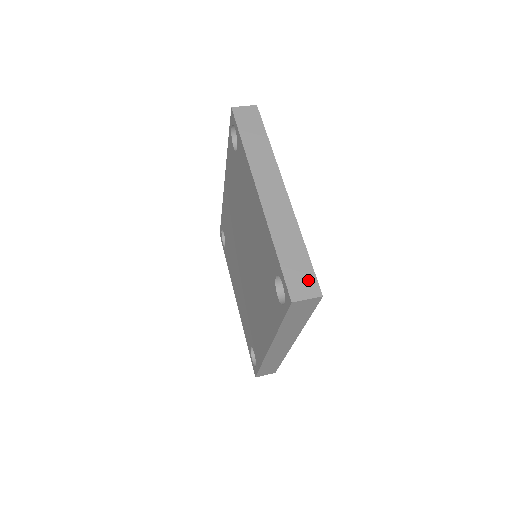
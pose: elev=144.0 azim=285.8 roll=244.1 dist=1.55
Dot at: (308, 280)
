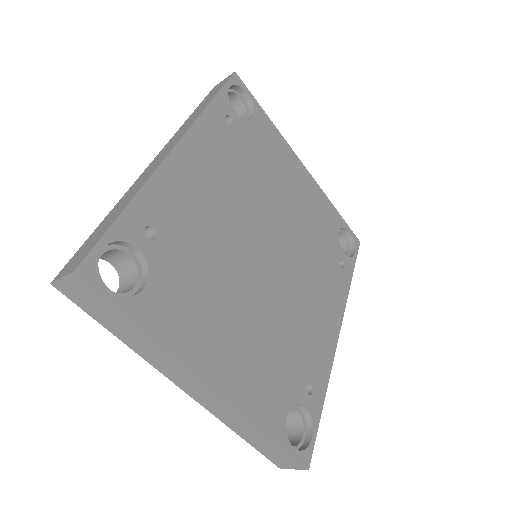
Dot at: occluded
